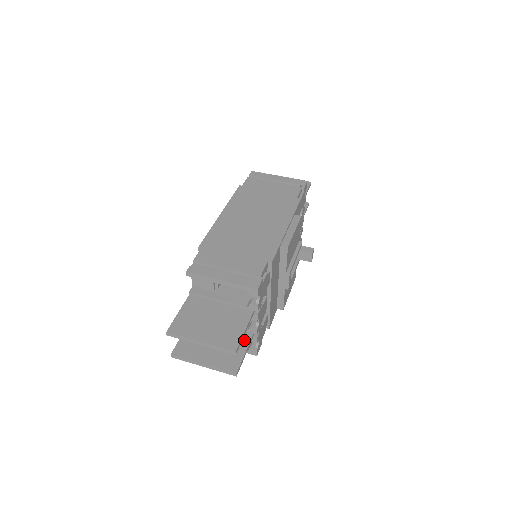
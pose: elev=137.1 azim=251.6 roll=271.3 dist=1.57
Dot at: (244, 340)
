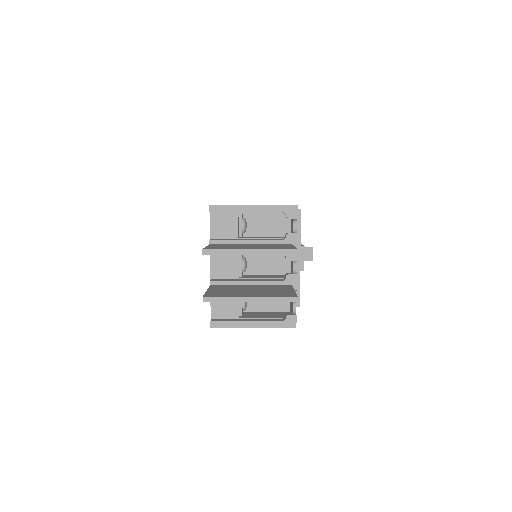
Dot at: (285, 287)
